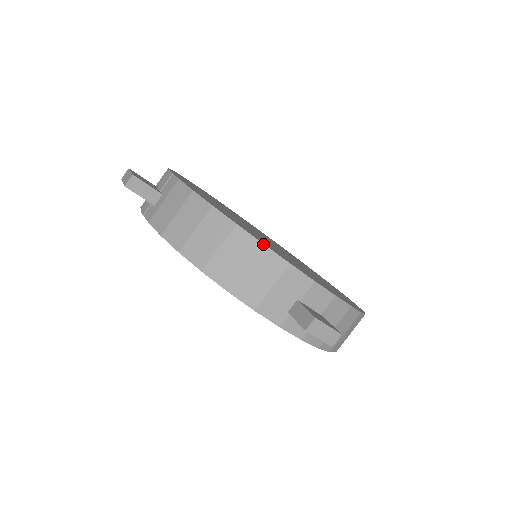
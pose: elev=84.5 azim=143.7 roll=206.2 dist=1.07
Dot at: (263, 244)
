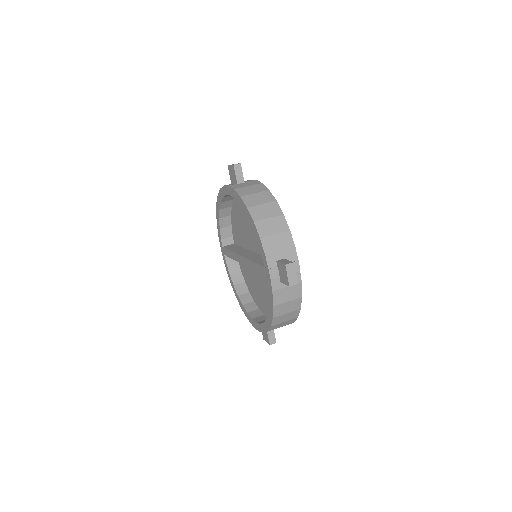
Dot at: occluded
